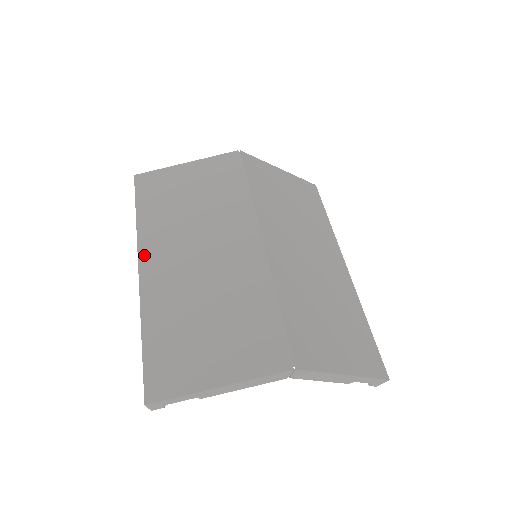
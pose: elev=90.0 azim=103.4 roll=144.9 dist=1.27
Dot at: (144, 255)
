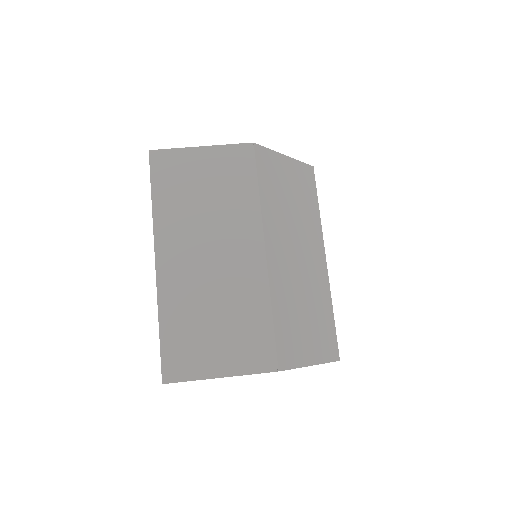
Dot at: (160, 247)
